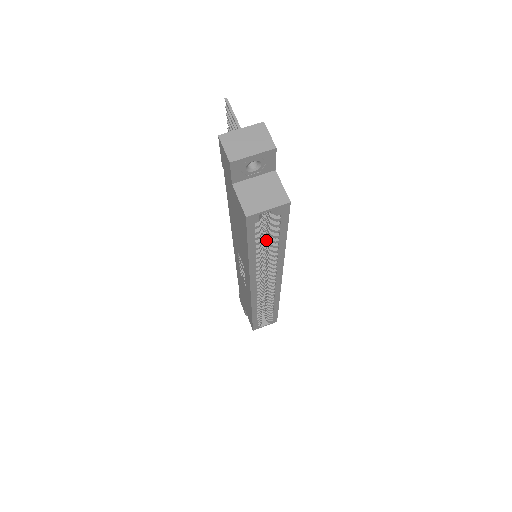
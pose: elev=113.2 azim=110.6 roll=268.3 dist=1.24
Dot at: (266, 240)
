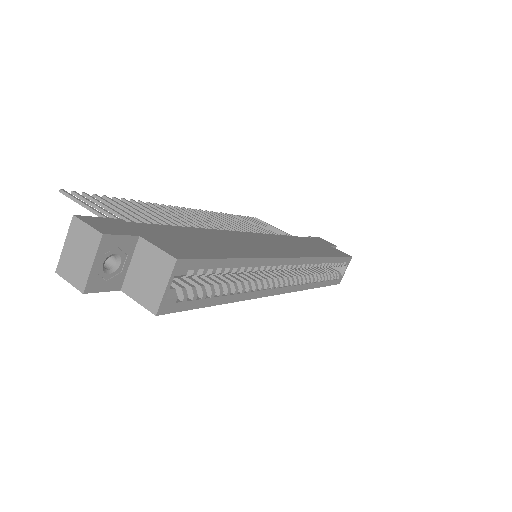
Dot at: occluded
